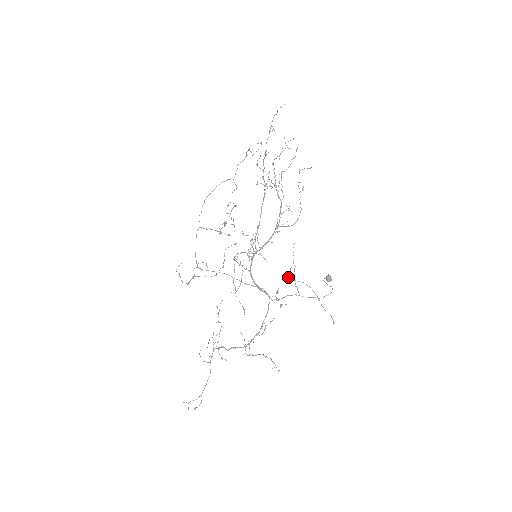
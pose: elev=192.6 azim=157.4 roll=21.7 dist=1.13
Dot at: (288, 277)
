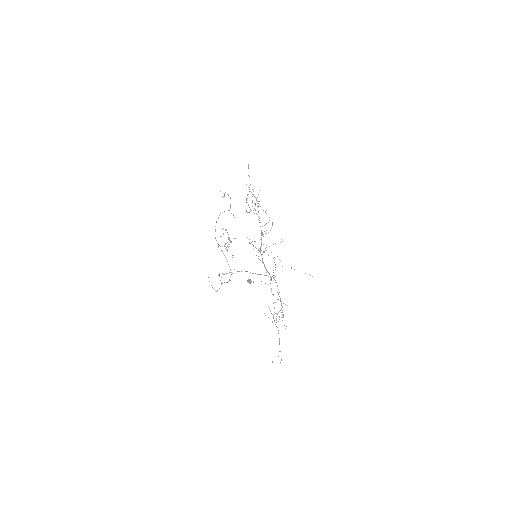
Dot at: (275, 264)
